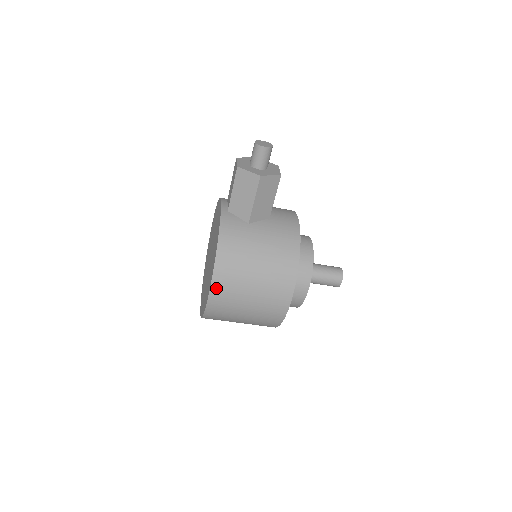
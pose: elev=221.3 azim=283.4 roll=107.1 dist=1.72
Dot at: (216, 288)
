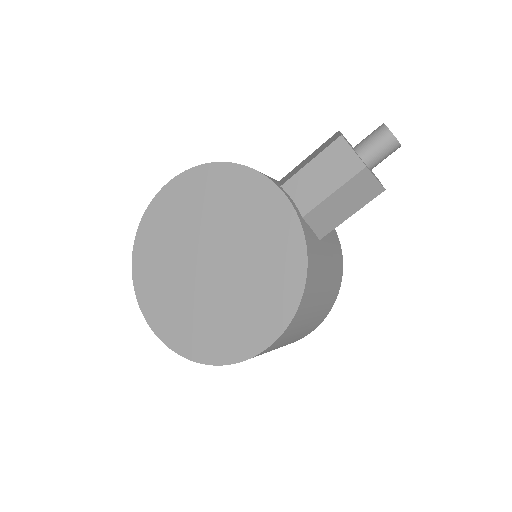
Dot at: (276, 342)
